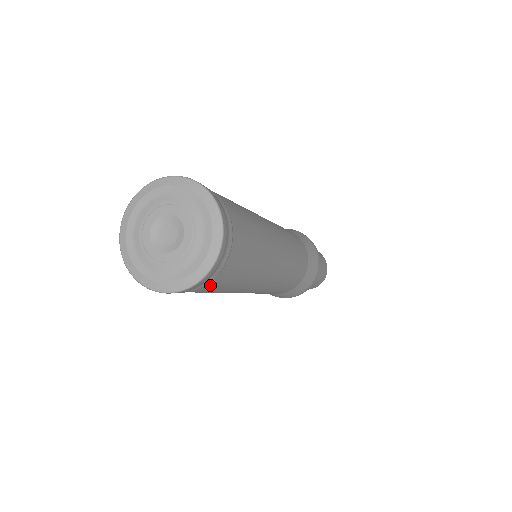
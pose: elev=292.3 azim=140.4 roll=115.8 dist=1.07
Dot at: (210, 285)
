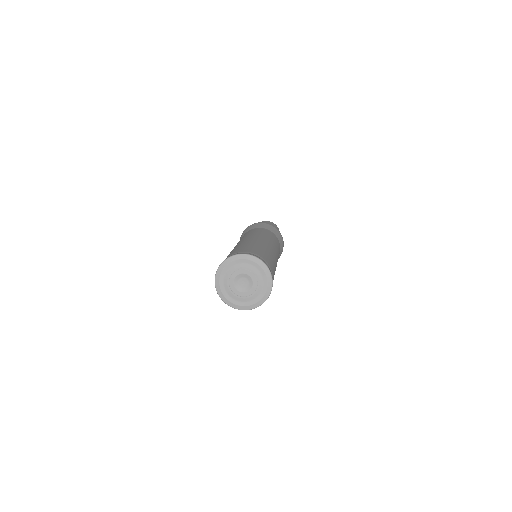
Dot at: occluded
